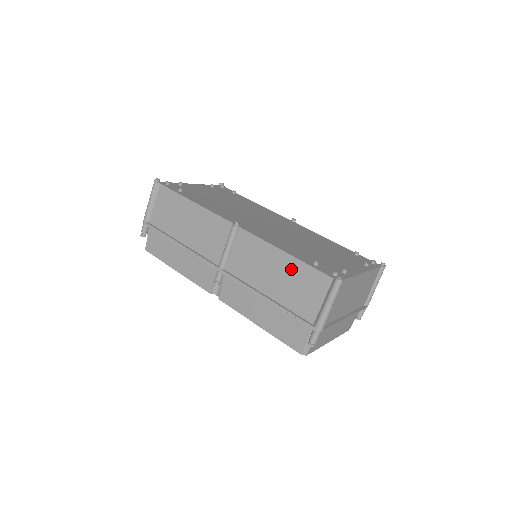
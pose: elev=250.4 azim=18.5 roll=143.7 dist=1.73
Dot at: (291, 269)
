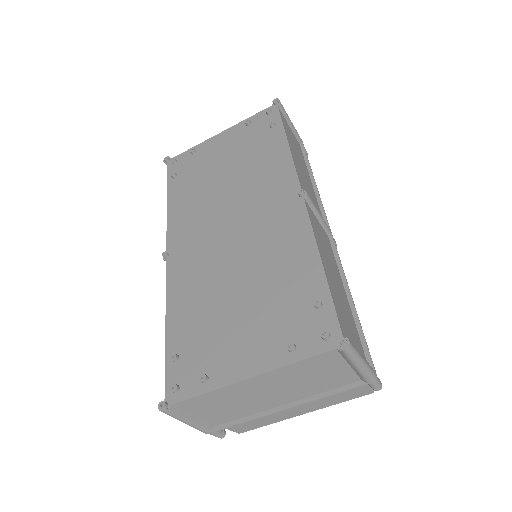
Dot at: occluded
